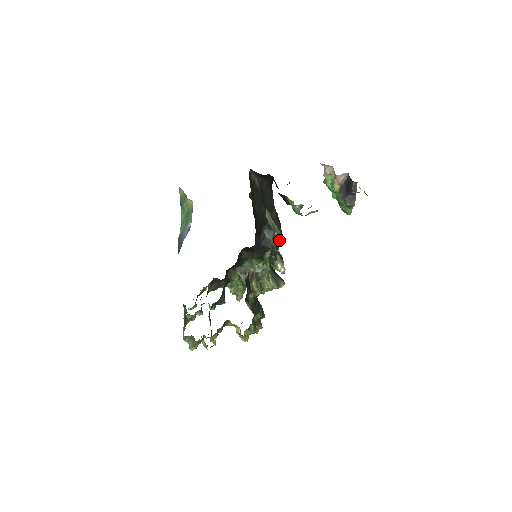
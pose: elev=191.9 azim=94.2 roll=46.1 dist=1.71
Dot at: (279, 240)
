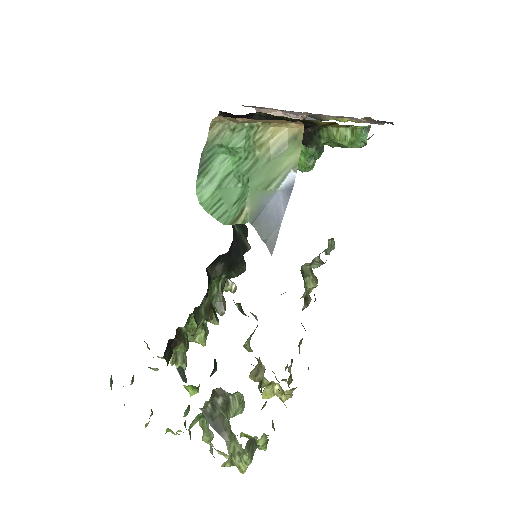
Dot at: (246, 231)
